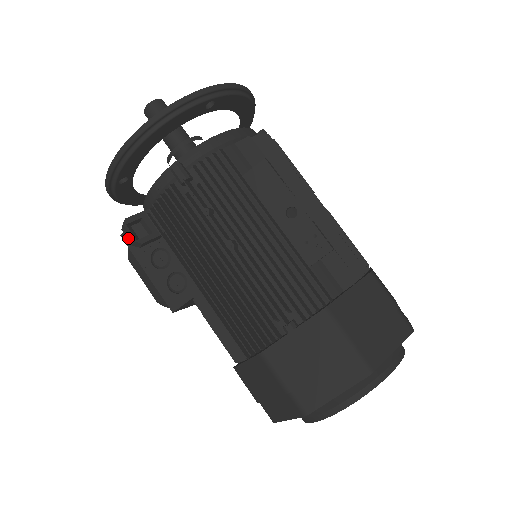
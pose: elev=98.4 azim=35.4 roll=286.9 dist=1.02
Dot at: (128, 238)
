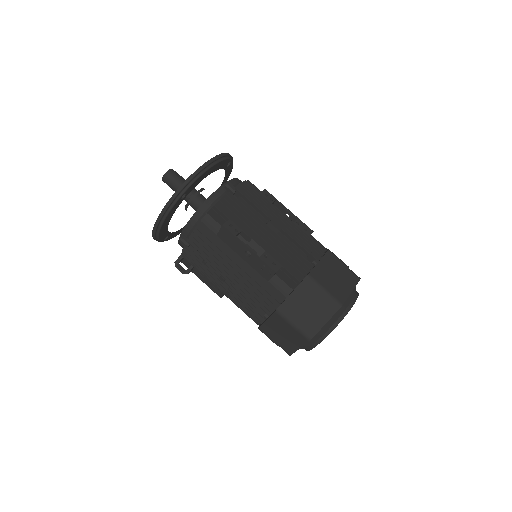
Dot at: (180, 271)
